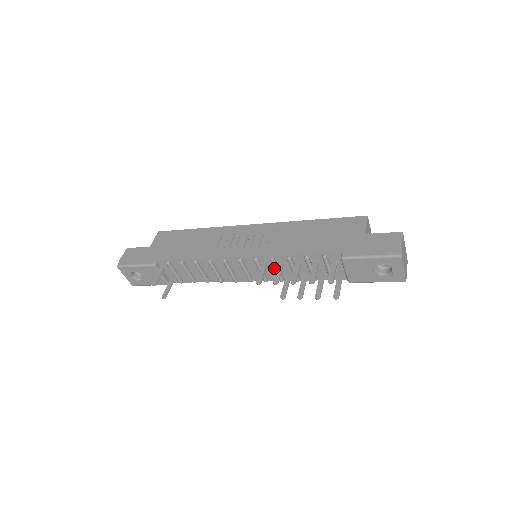
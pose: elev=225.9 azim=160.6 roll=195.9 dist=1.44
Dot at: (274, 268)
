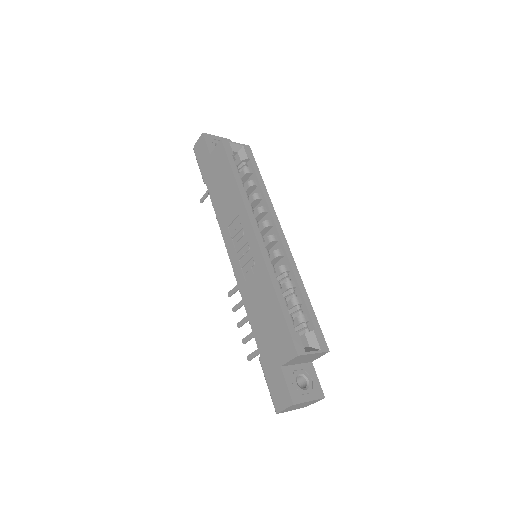
Dot at: occluded
